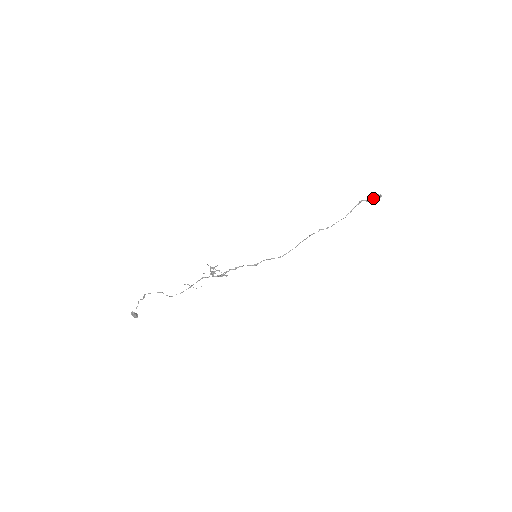
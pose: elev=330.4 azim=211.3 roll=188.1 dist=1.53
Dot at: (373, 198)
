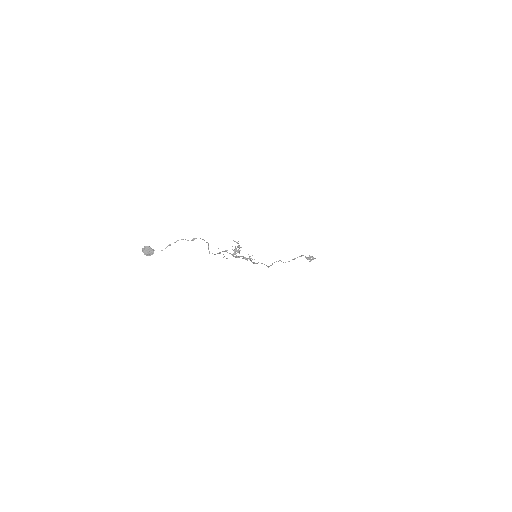
Dot at: (310, 258)
